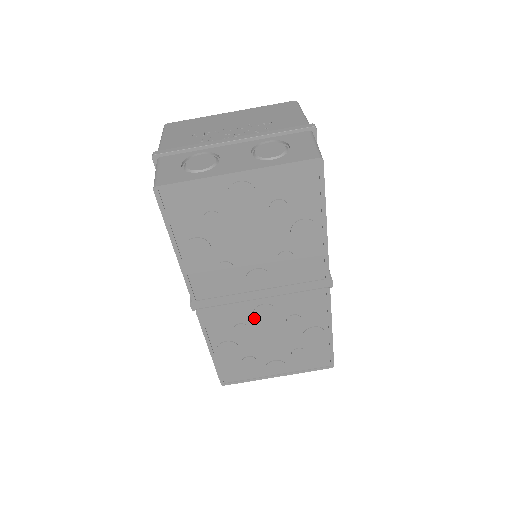
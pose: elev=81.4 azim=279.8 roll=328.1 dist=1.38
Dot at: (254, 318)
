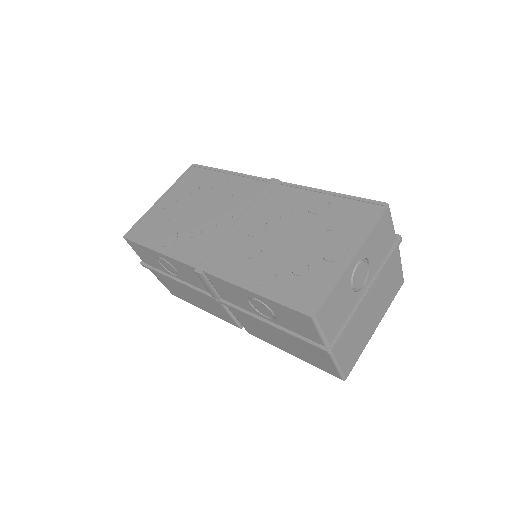
Dot at: (254, 238)
